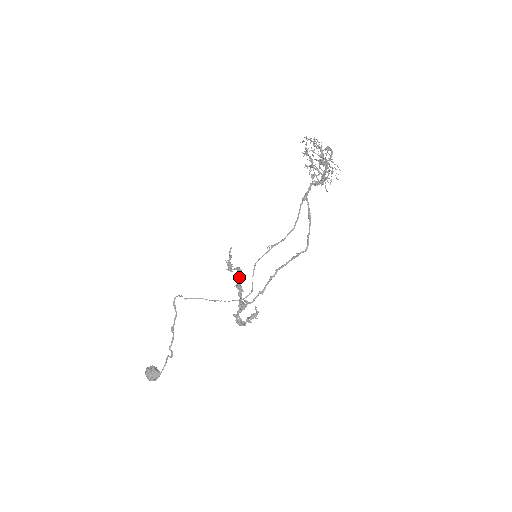
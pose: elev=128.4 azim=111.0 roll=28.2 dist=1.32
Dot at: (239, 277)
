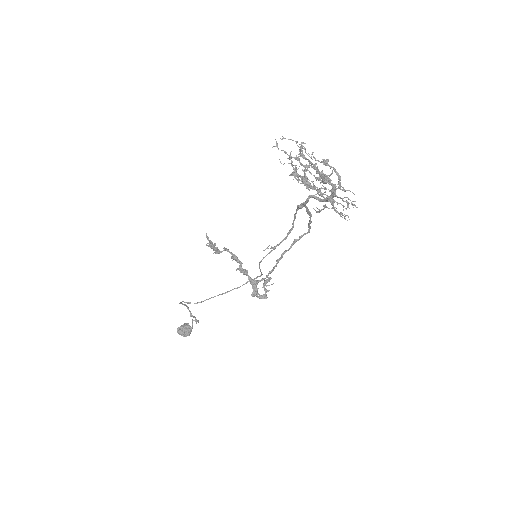
Dot at: (236, 261)
